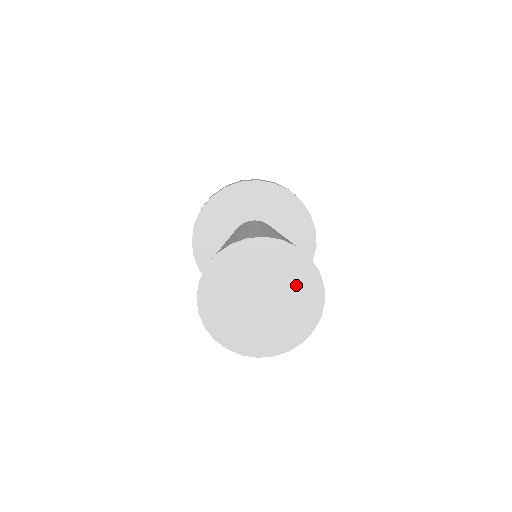
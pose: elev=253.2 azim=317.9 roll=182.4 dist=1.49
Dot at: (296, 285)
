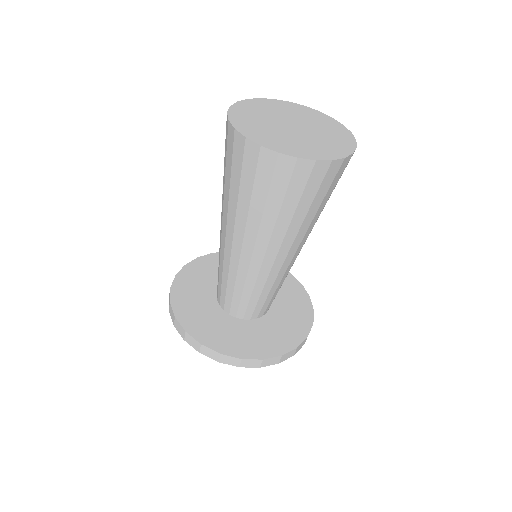
Dot at: (324, 127)
